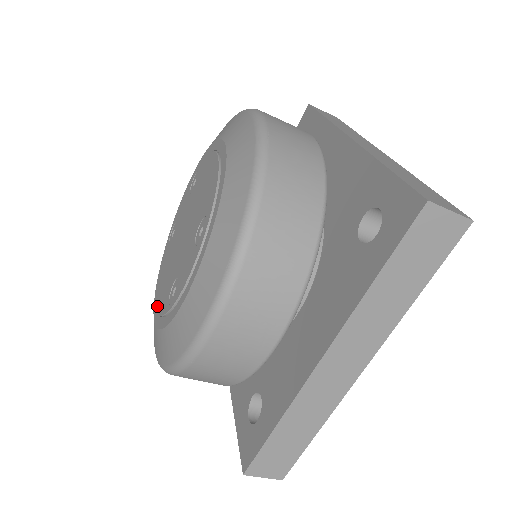
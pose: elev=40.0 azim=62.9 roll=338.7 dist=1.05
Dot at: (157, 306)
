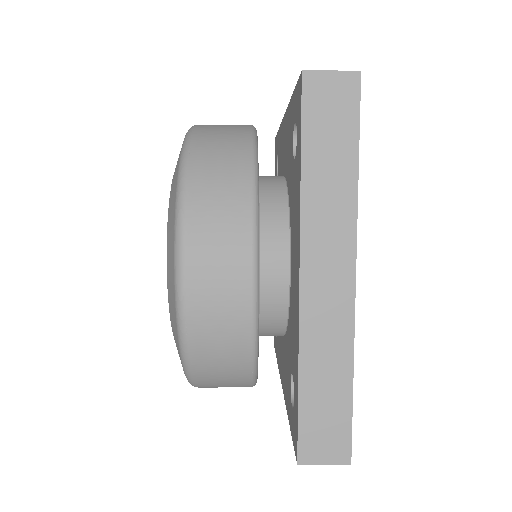
Dot at: occluded
